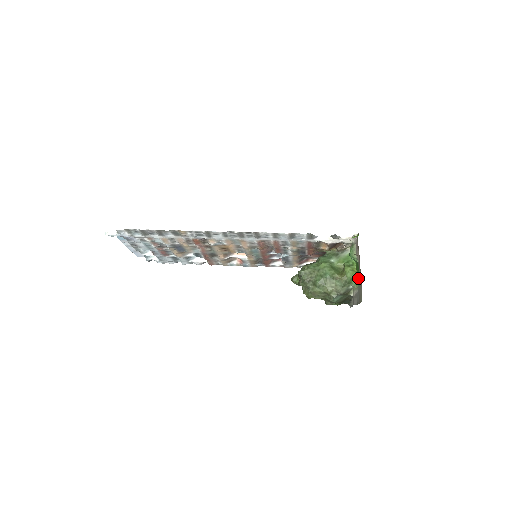
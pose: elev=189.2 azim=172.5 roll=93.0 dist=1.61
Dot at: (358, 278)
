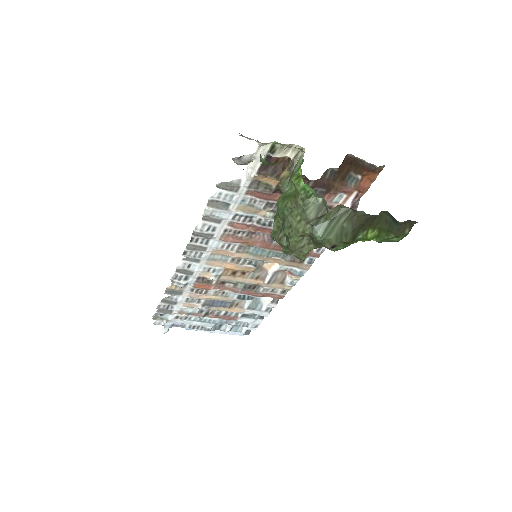
Dot at: occluded
